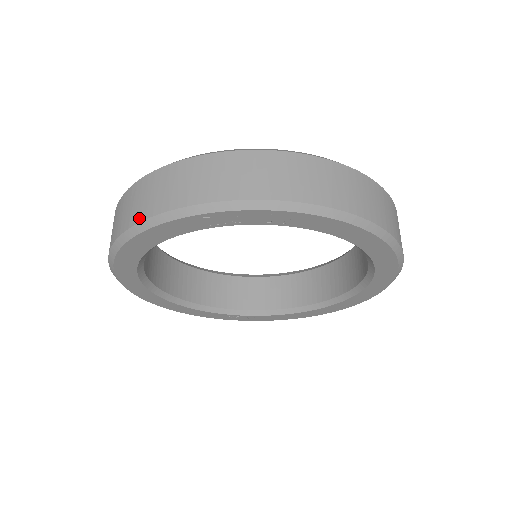
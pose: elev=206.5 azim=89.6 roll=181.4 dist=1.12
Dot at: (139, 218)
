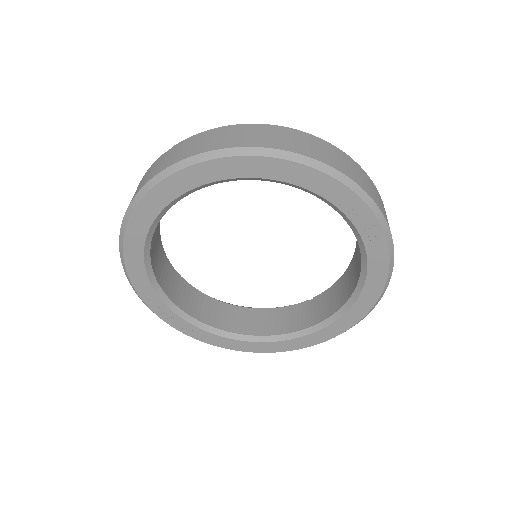
Dot at: (293, 149)
